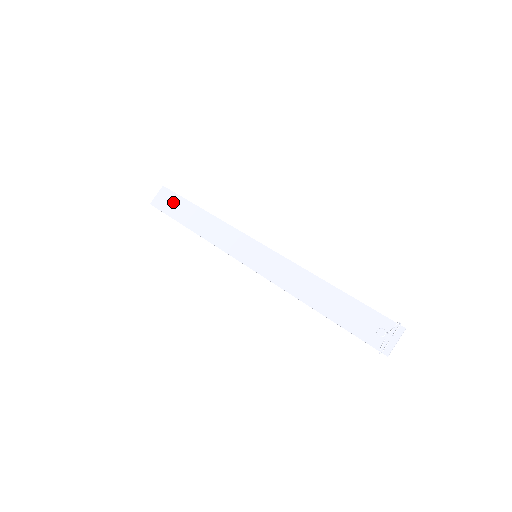
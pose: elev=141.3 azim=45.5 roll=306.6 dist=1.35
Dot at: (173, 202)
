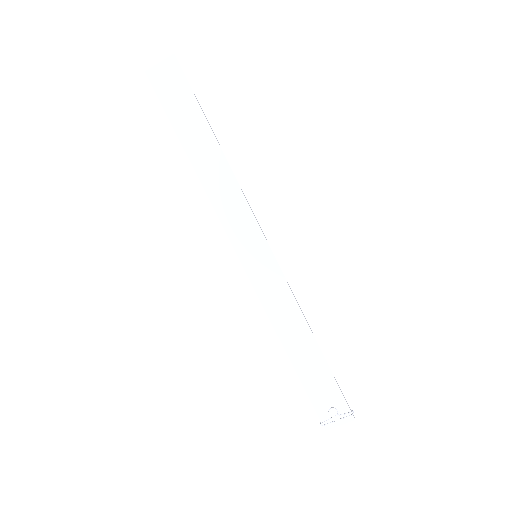
Dot at: (180, 97)
